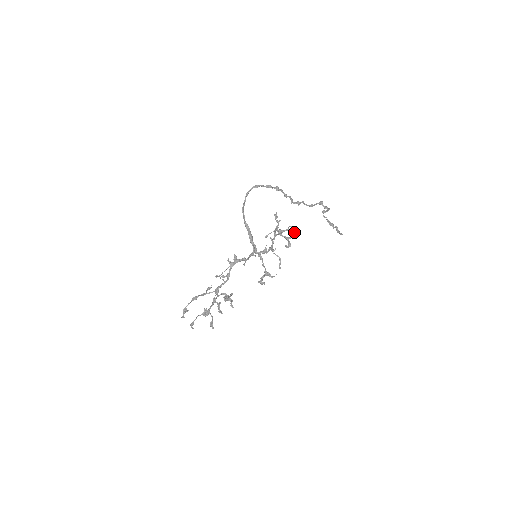
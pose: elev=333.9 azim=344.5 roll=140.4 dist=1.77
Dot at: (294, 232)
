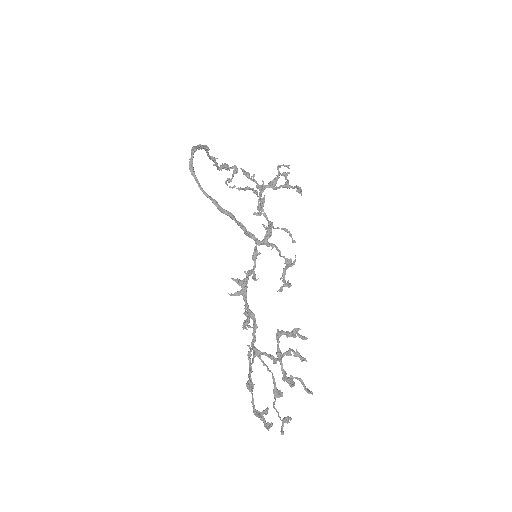
Dot at: (285, 173)
